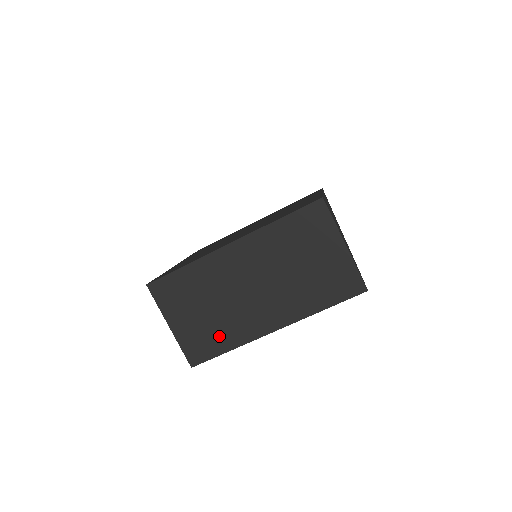
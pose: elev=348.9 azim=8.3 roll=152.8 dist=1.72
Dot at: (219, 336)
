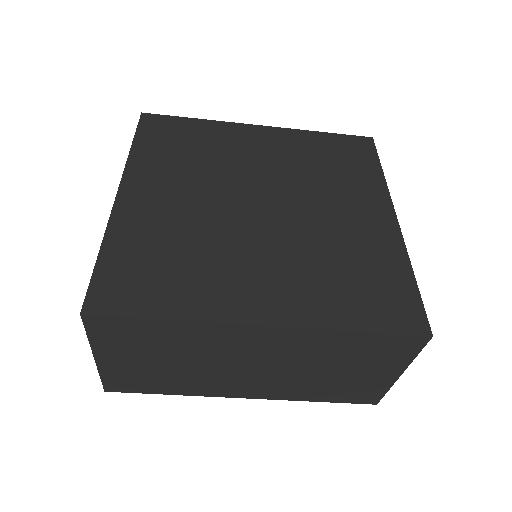
Dot at: (167, 383)
